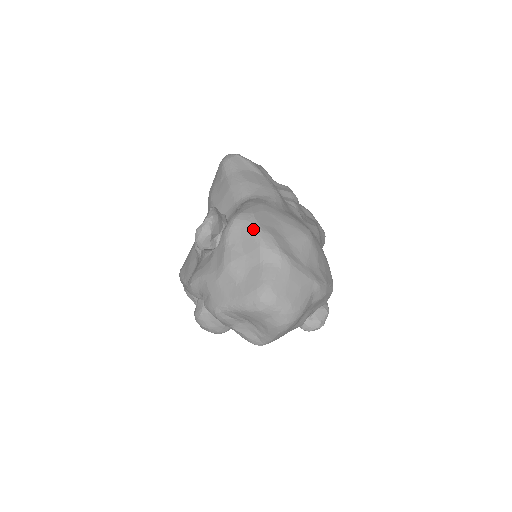
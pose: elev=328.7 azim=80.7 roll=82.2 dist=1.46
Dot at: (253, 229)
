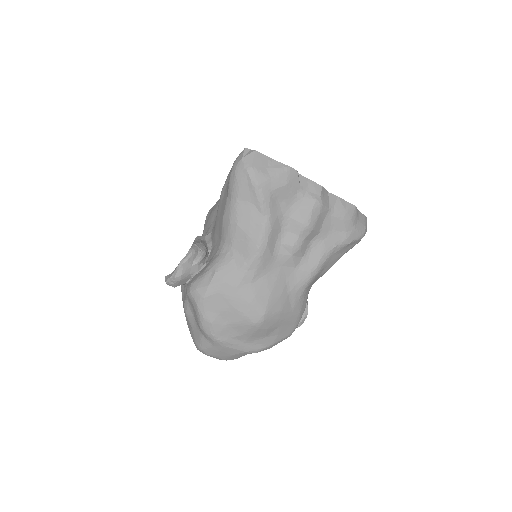
Dot at: (198, 313)
